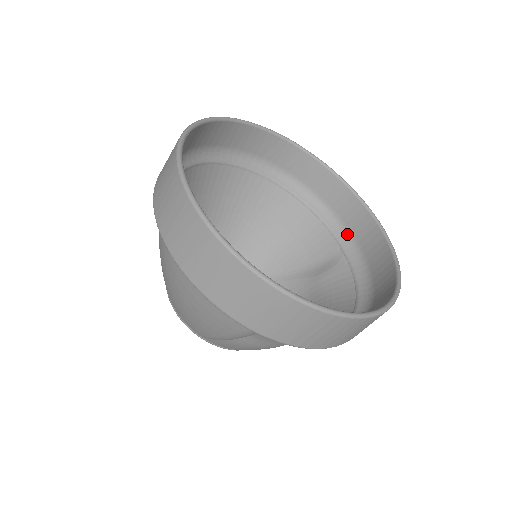
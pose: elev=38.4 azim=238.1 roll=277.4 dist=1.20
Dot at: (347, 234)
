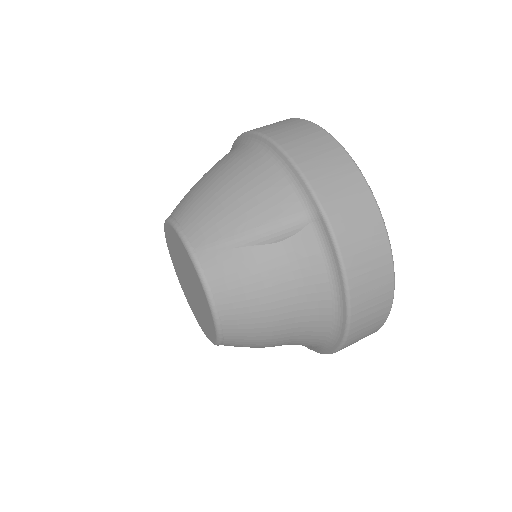
Dot at: occluded
